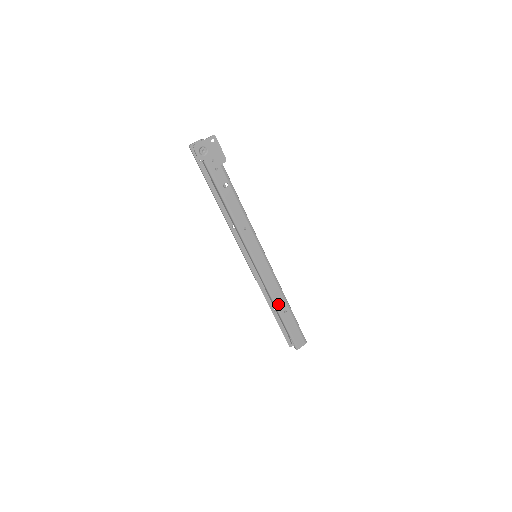
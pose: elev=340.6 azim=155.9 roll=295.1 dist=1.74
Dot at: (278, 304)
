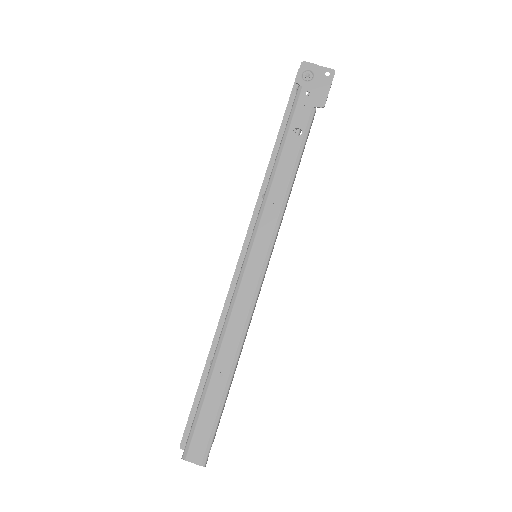
Dot at: (222, 351)
